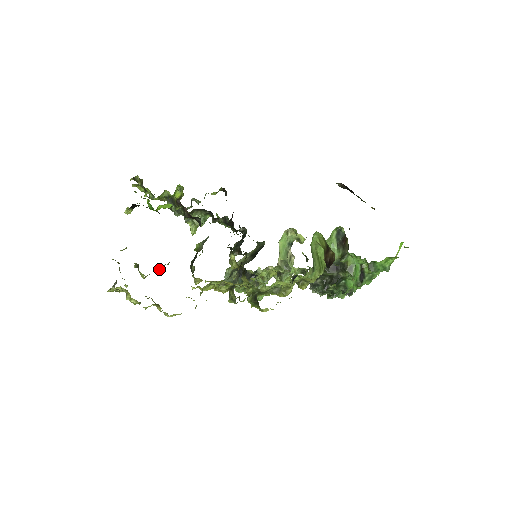
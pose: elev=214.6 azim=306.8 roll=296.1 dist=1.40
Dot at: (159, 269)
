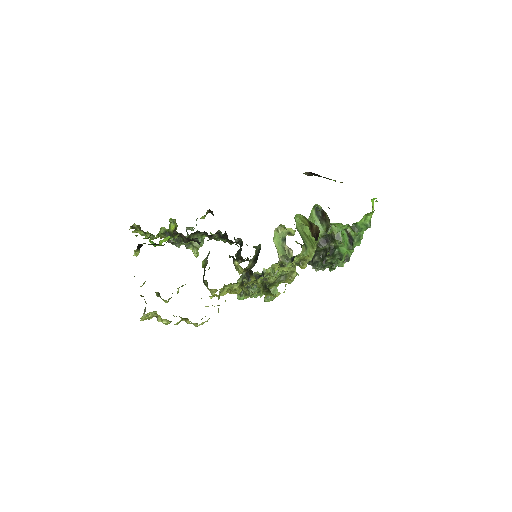
Dot at: (177, 291)
